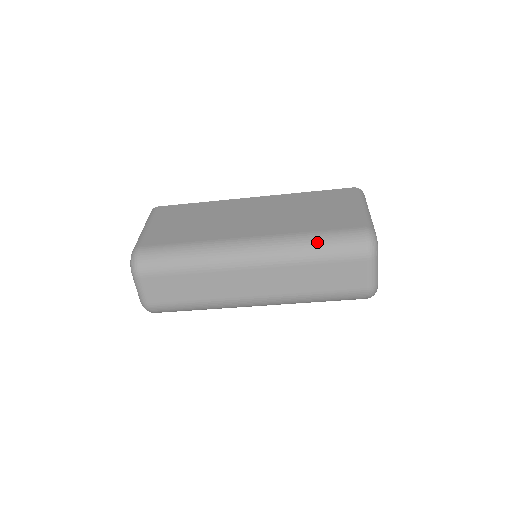
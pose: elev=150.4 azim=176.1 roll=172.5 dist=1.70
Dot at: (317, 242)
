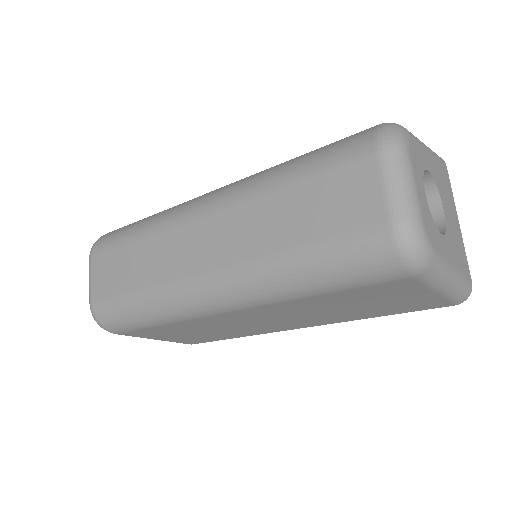
Dot at: (298, 158)
